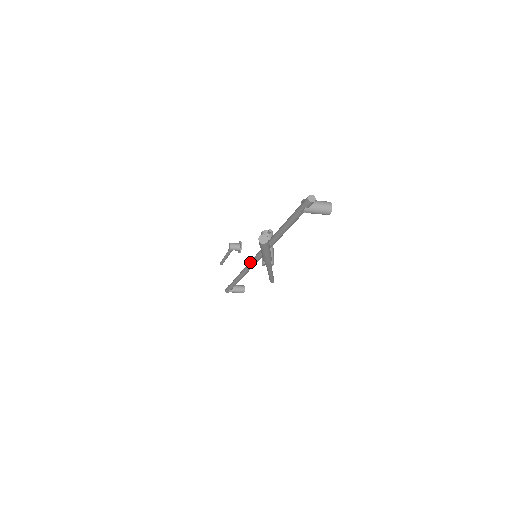
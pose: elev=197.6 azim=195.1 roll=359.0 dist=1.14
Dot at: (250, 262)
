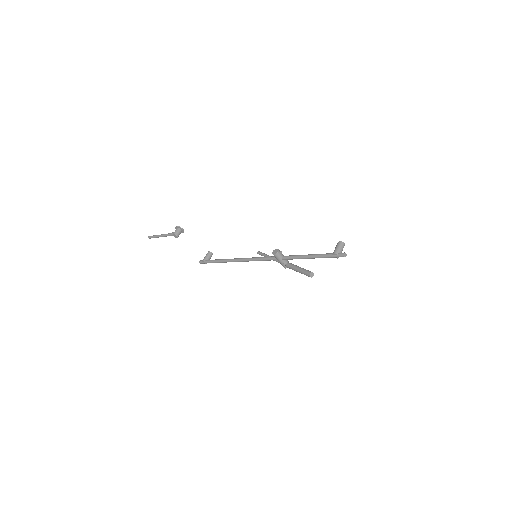
Dot at: occluded
